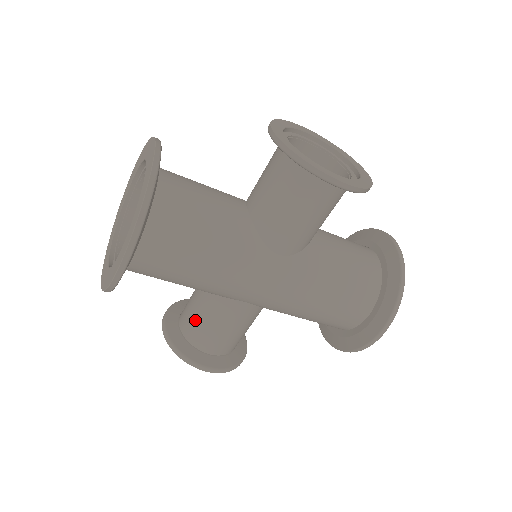
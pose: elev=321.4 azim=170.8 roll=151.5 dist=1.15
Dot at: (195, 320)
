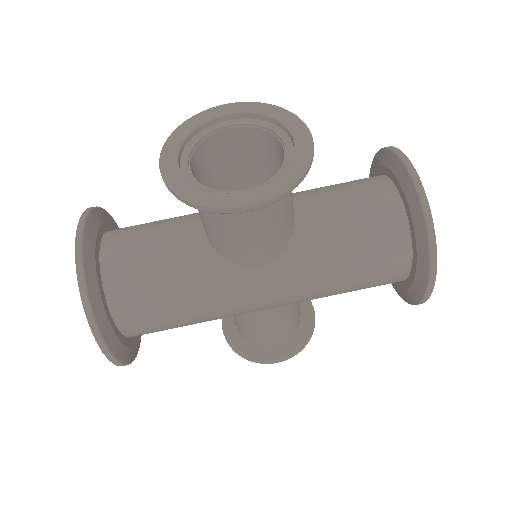
Dot at: (240, 326)
